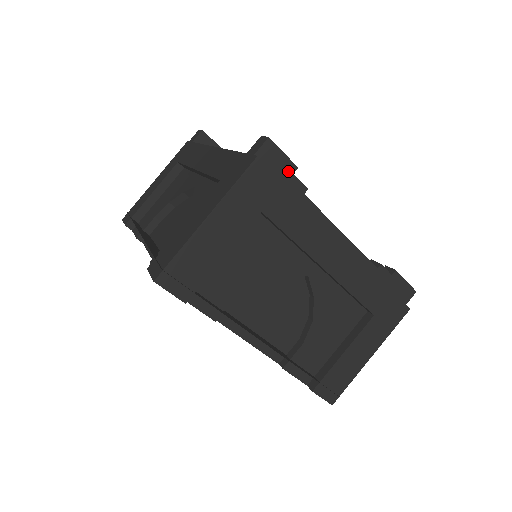
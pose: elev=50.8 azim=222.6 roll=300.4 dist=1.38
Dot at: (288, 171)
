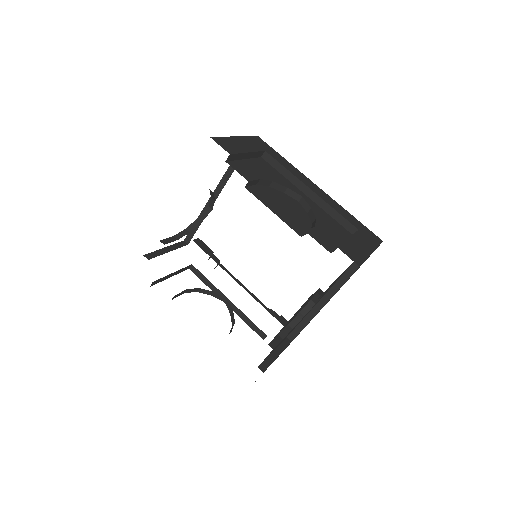
Dot at: occluded
